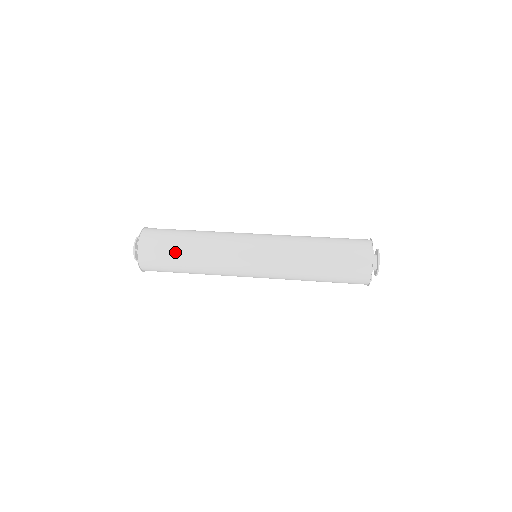
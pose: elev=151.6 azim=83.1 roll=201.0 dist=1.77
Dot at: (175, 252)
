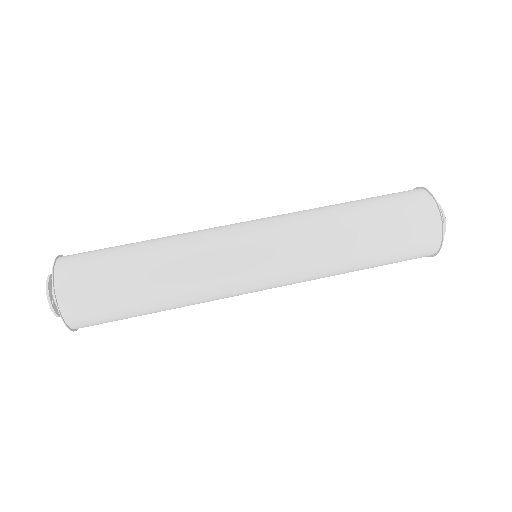
Dot at: (128, 293)
